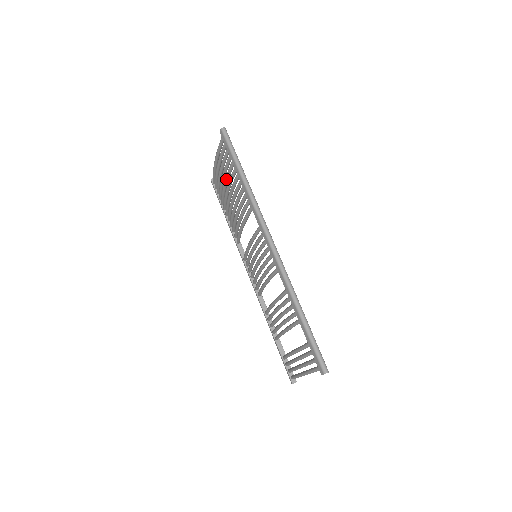
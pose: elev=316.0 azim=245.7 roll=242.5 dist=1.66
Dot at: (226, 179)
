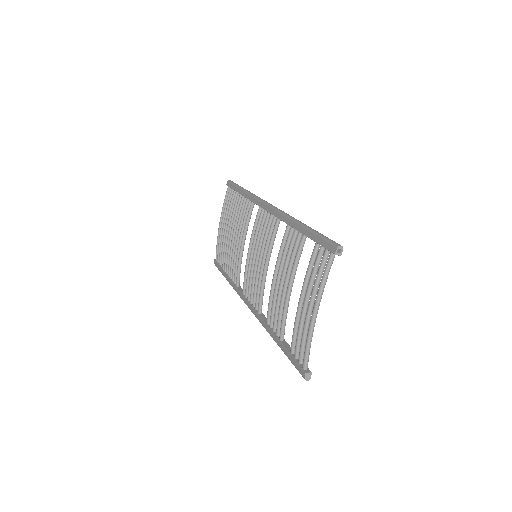
Dot at: (229, 219)
